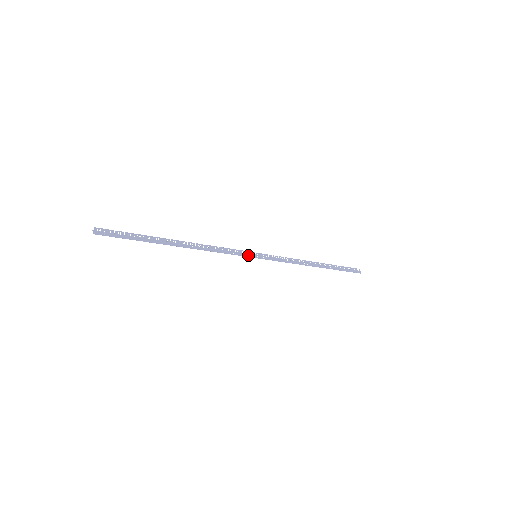
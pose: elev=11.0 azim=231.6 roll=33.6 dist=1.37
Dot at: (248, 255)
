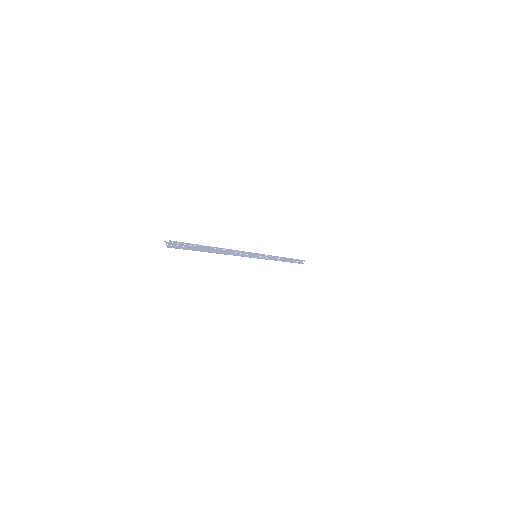
Dot at: (253, 256)
